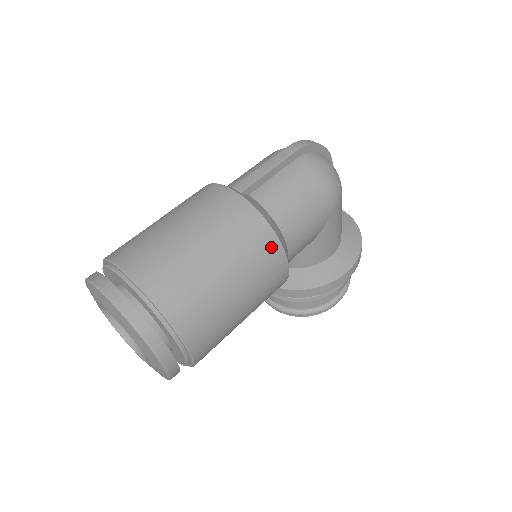
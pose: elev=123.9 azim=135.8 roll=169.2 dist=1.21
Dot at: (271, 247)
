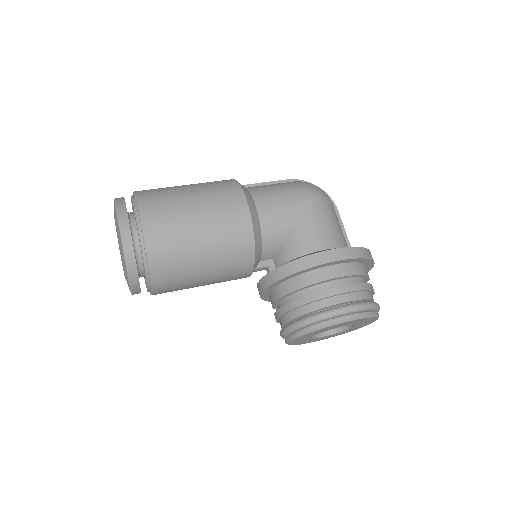
Dot at: (232, 187)
